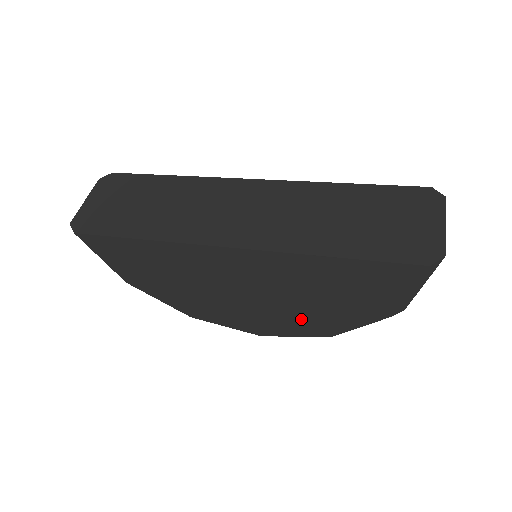
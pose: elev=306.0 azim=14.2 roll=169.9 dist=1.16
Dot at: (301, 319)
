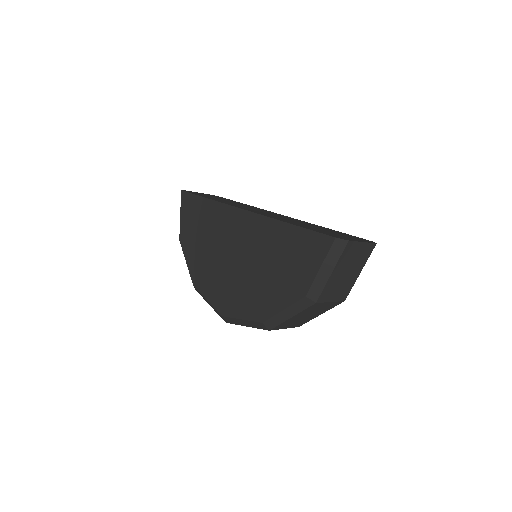
Dot at: (253, 294)
